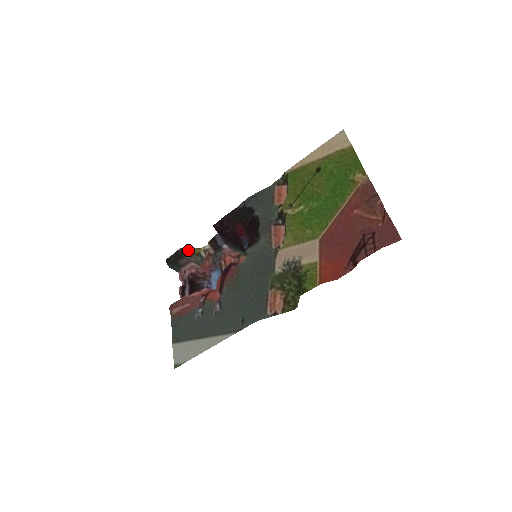
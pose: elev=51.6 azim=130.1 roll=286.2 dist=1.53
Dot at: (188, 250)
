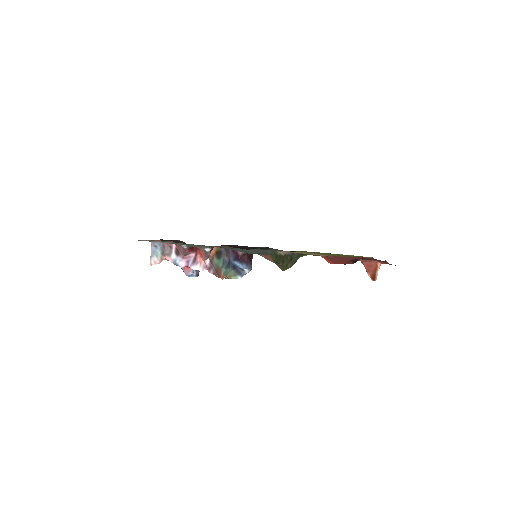
Dot at: occluded
